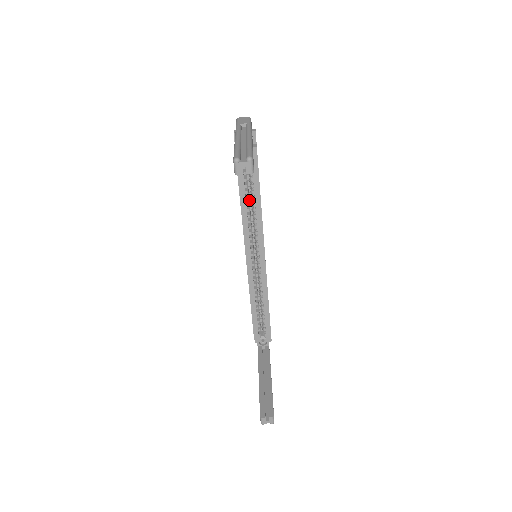
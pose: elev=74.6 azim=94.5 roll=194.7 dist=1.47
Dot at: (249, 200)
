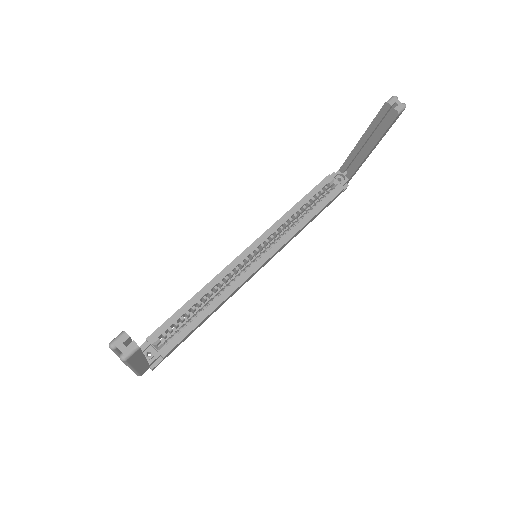
Dot at: (294, 220)
